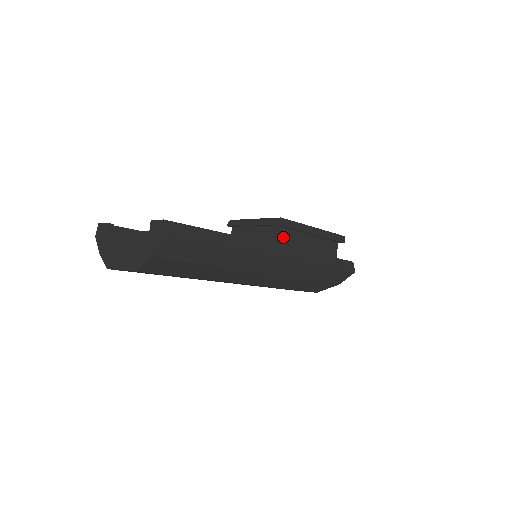
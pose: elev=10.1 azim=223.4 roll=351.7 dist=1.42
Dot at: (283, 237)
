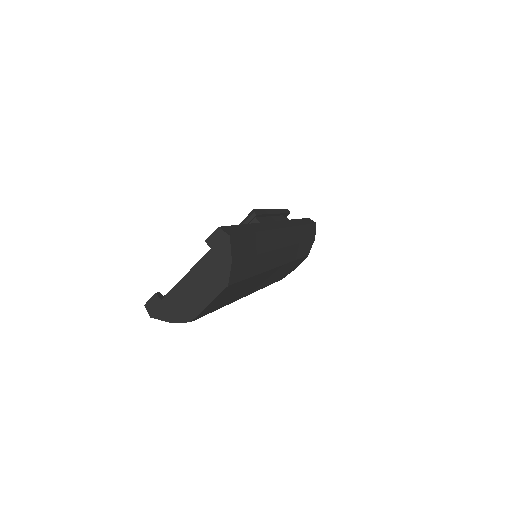
Dot at: occluded
